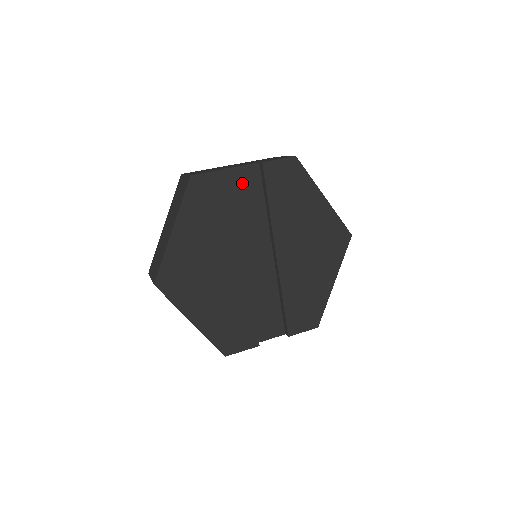
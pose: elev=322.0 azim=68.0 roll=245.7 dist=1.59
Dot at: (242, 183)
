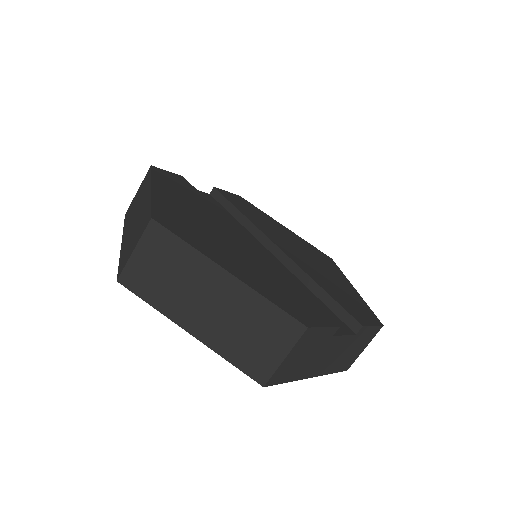
Dot at: occluded
